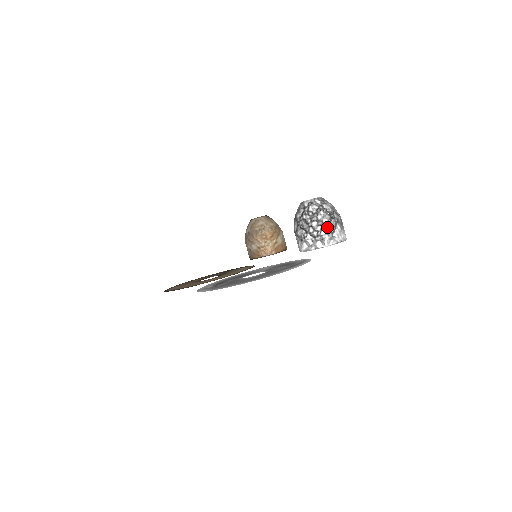
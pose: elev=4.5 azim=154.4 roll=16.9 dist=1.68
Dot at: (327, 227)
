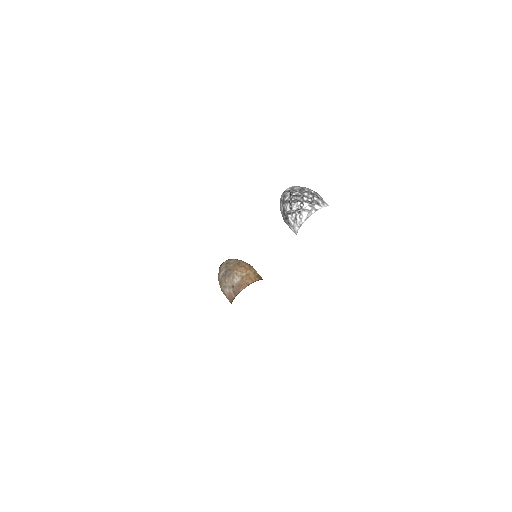
Dot at: (316, 195)
